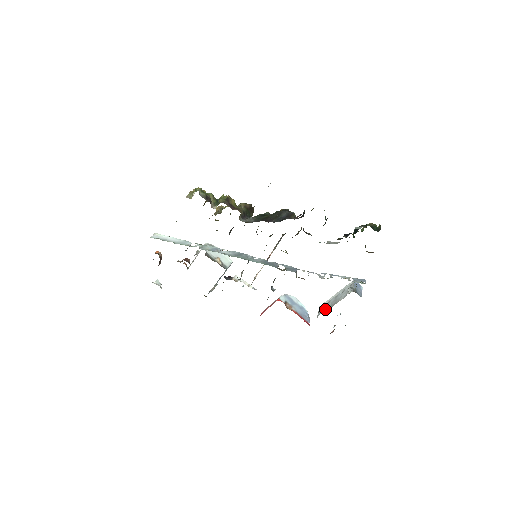
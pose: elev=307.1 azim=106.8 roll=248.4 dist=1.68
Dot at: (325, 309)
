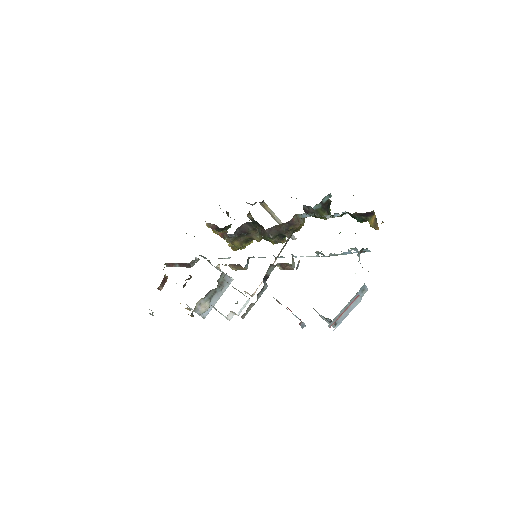
Dot at: occluded
